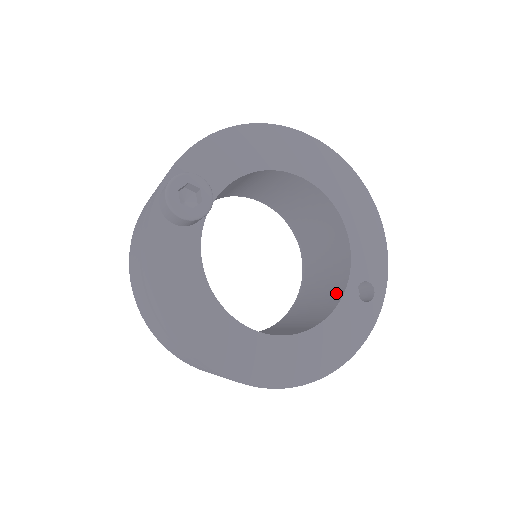
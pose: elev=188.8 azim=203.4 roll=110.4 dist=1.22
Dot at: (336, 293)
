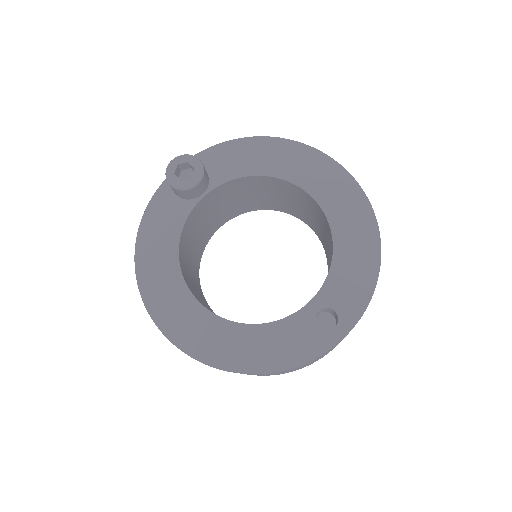
Dot at: occluded
